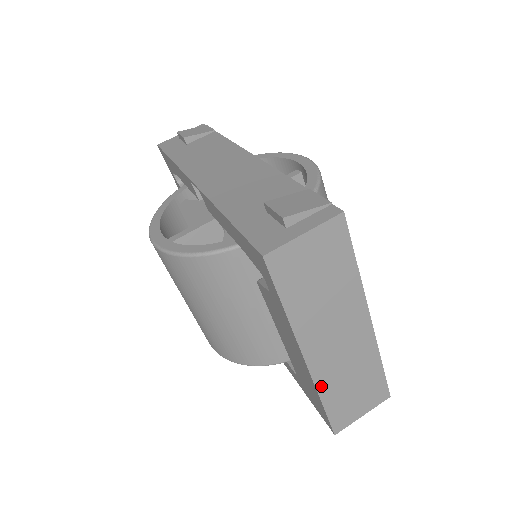
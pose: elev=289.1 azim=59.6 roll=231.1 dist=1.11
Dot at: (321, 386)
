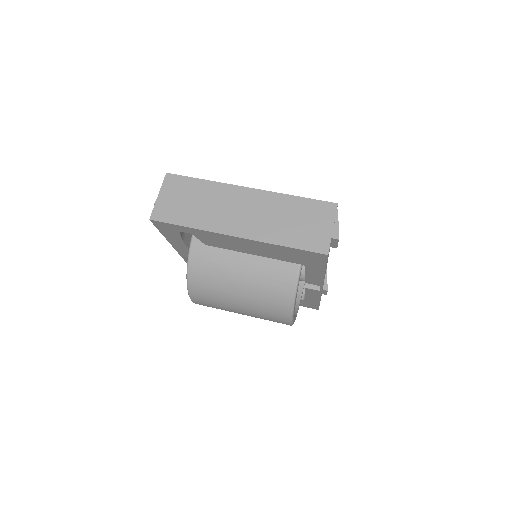
Dot at: (268, 239)
